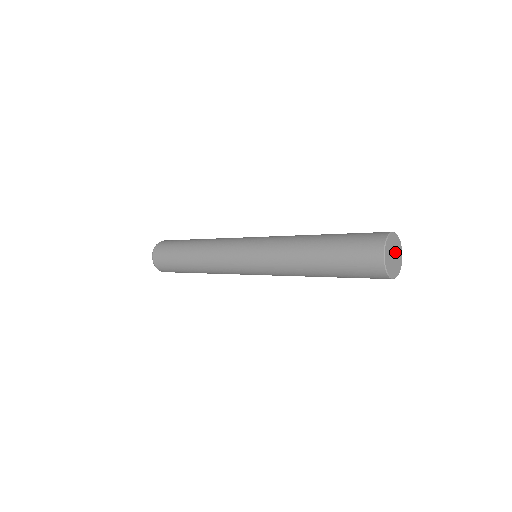
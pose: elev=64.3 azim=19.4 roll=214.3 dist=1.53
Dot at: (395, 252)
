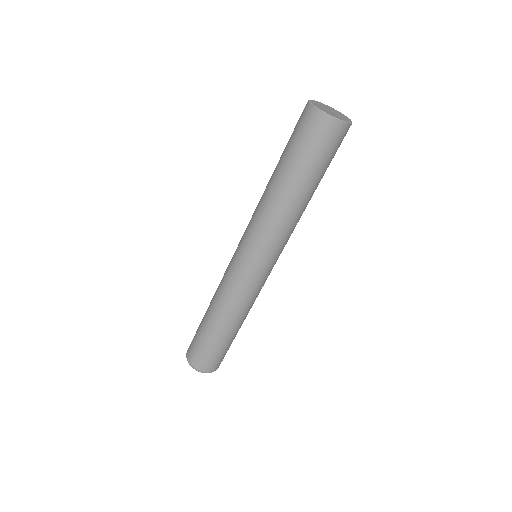
Dot at: (328, 109)
